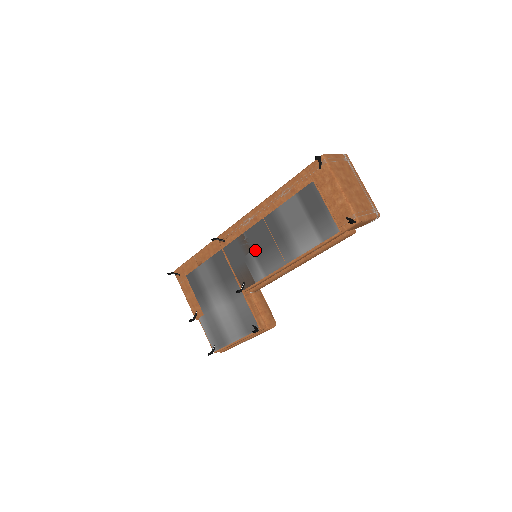
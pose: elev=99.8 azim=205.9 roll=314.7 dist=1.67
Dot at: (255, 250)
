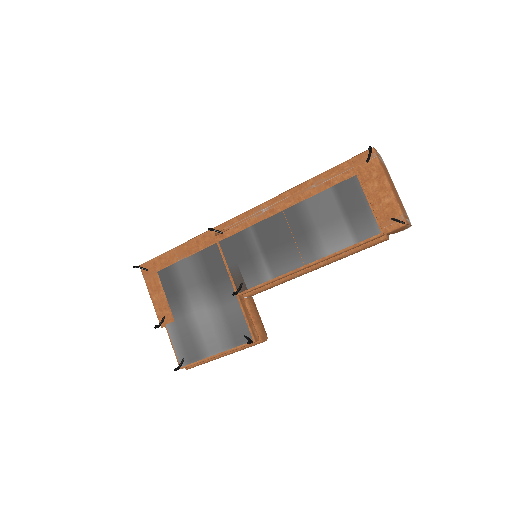
Dot at: (264, 247)
